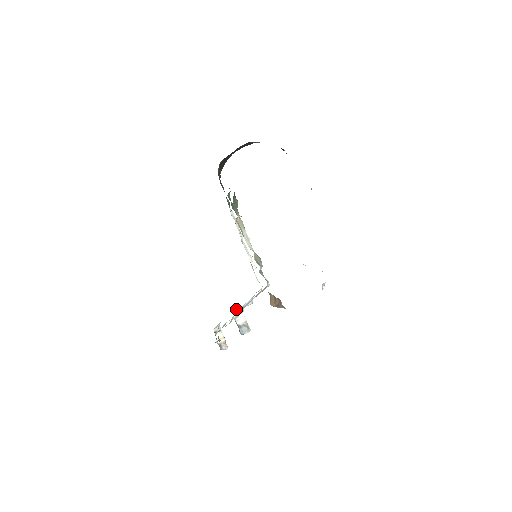
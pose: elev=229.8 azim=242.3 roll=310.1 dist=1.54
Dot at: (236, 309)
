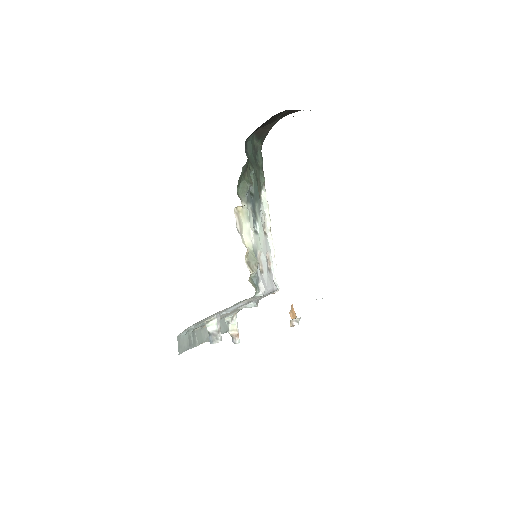
Dot at: occluded
